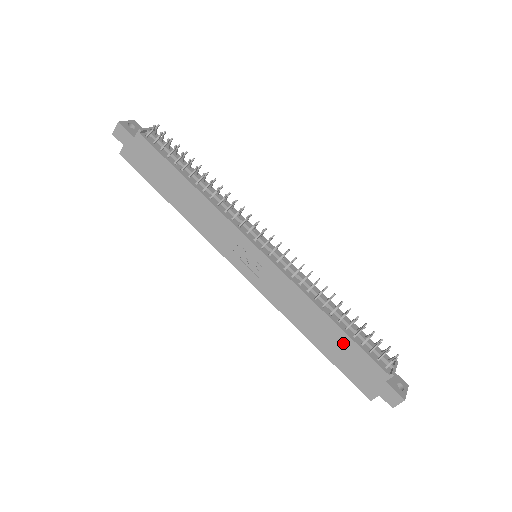
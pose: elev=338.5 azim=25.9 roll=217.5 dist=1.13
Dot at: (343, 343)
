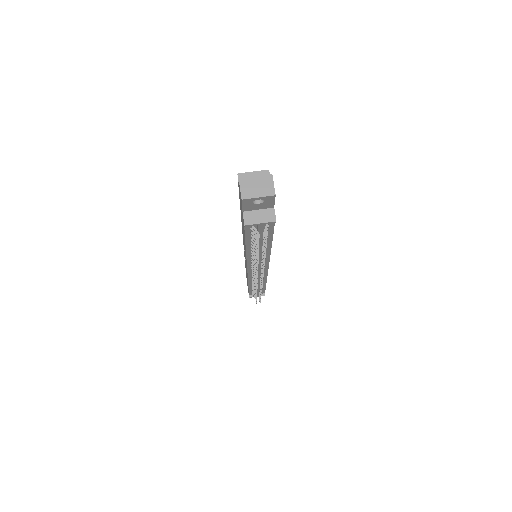
Dot at: occluded
